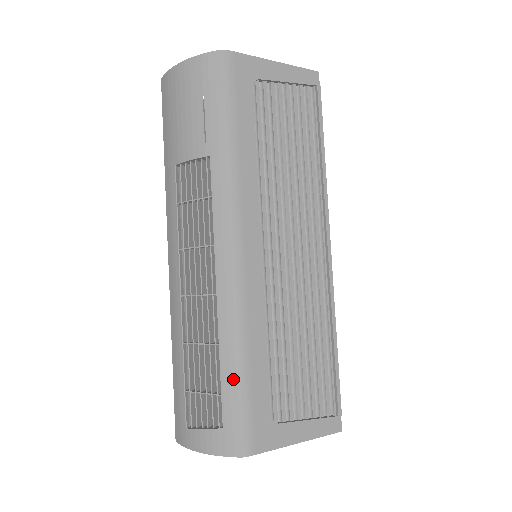
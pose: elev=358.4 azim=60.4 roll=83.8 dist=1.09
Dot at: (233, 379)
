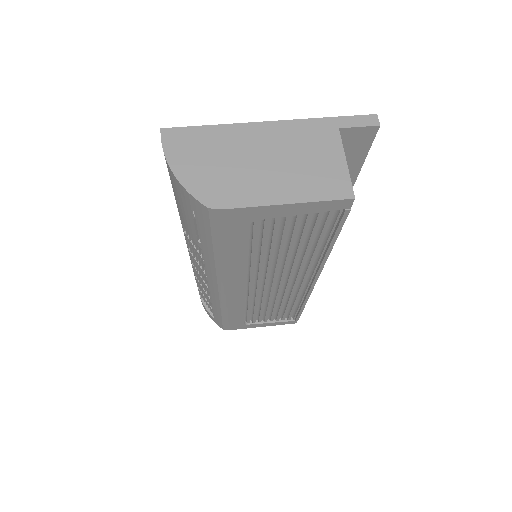
Dot at: (219, 316)
